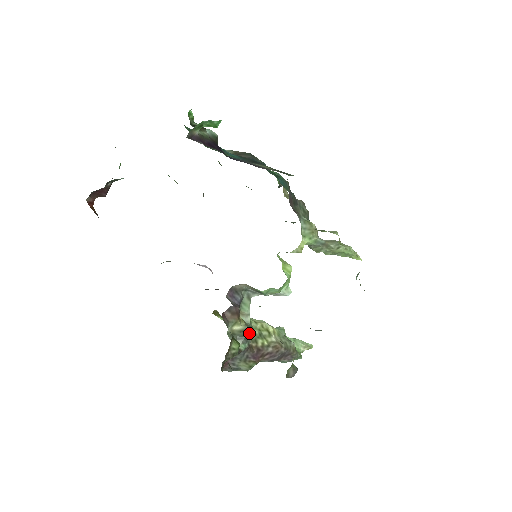
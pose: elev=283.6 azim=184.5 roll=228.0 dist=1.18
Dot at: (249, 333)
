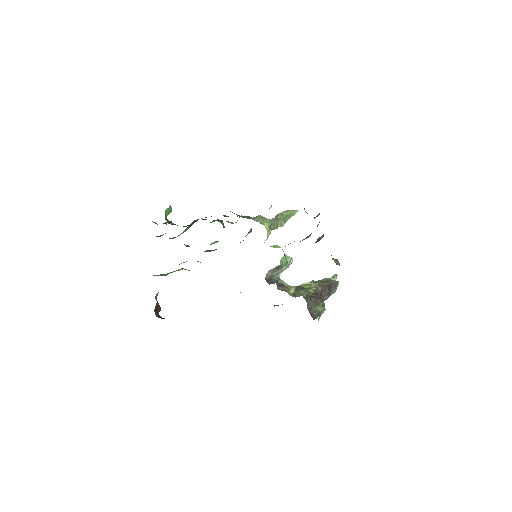
Dot at: (300, 287)
